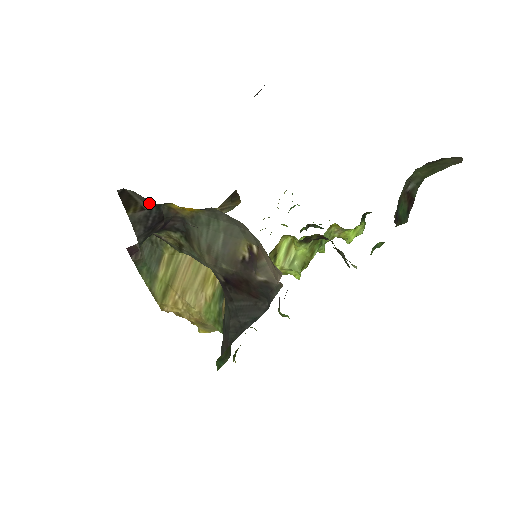
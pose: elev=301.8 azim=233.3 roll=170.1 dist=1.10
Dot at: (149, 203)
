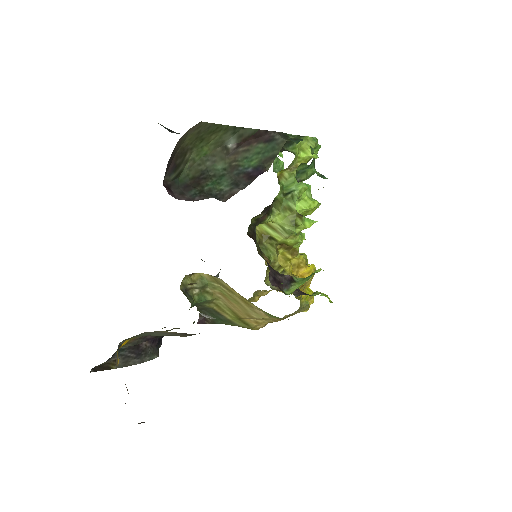
Dot at: (111, 358)
